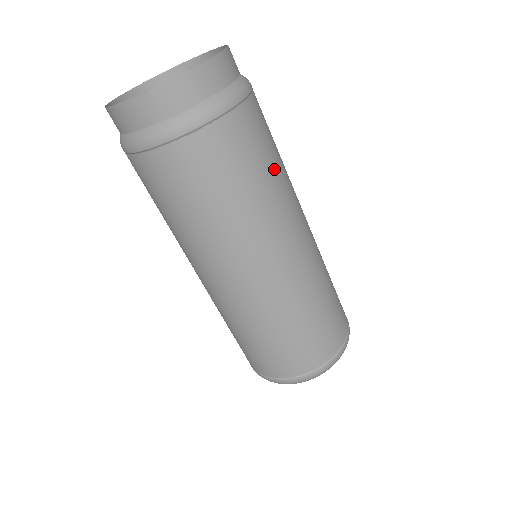
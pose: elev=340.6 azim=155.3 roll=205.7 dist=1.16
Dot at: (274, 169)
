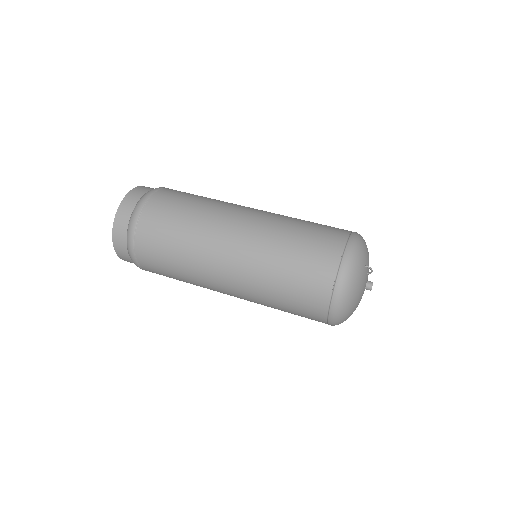
Dot at: (202, 198)
